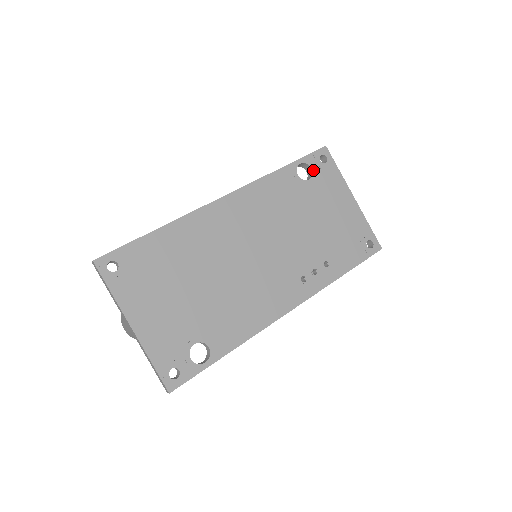
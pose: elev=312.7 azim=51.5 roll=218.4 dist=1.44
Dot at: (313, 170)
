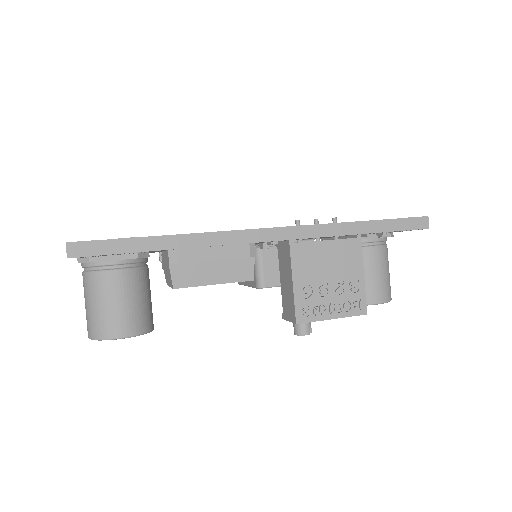
Dot at: occluded
